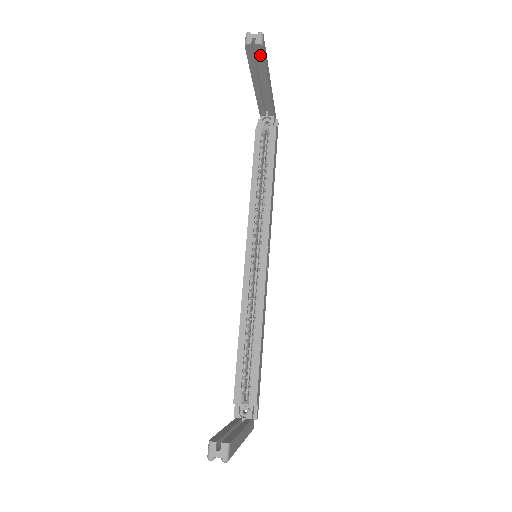
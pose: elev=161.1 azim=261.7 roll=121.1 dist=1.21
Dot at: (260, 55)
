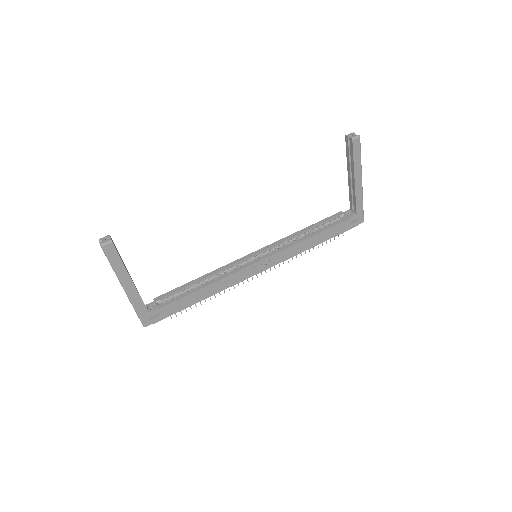
Dot at: (351, 148)
